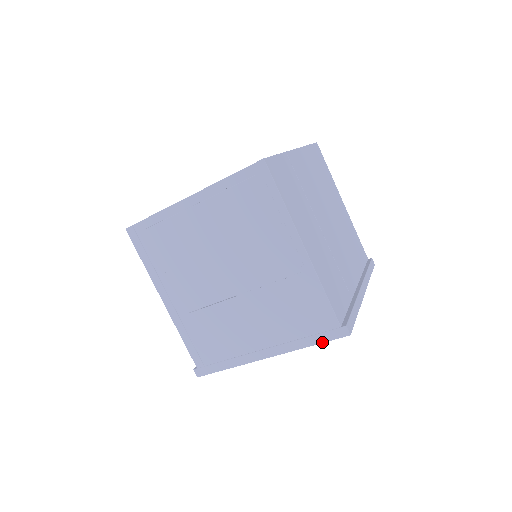
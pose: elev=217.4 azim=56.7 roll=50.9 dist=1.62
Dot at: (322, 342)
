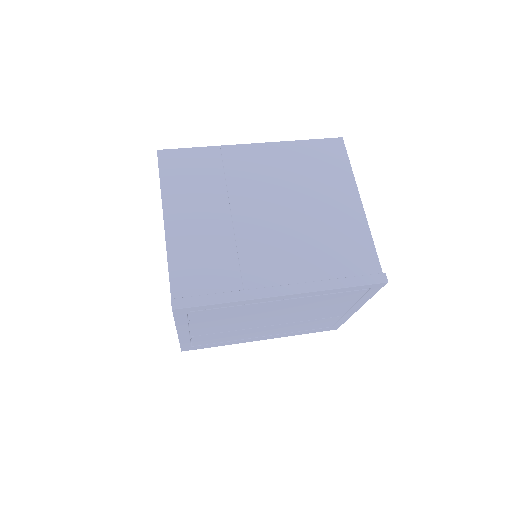
Dot at: (174, 317)
